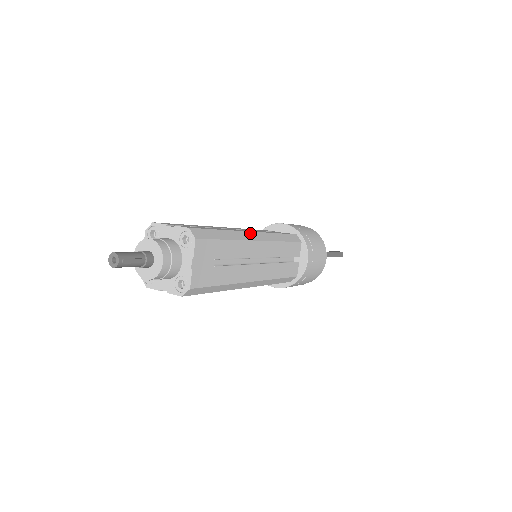
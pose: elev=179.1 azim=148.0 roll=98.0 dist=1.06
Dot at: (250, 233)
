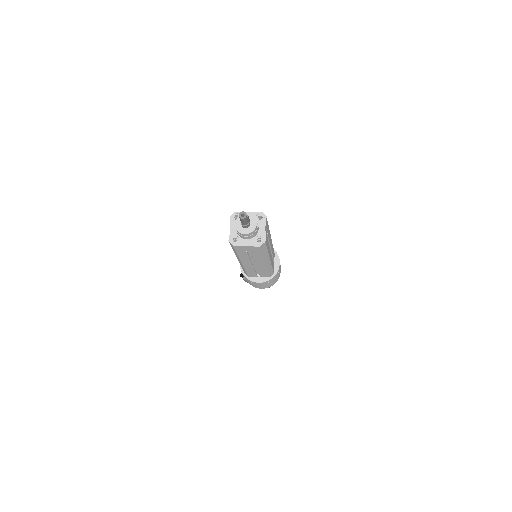
Dot at: occluded
